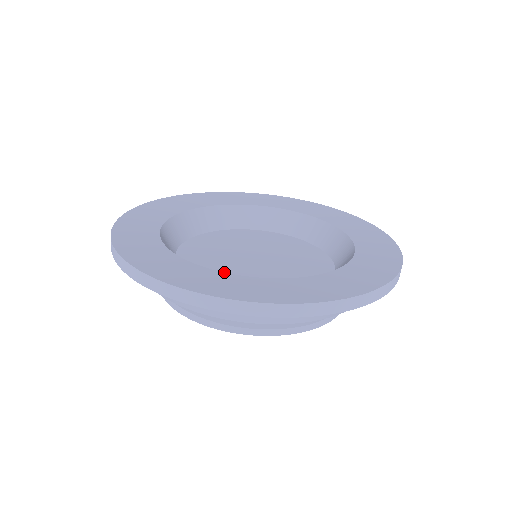
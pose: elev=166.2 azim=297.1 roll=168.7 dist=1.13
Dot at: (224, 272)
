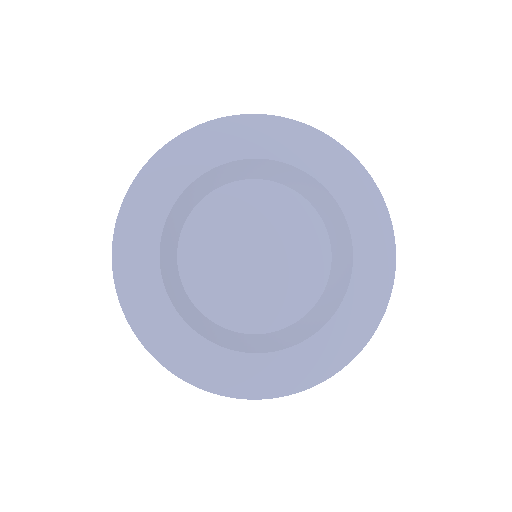
Dot at: (195, 331)
